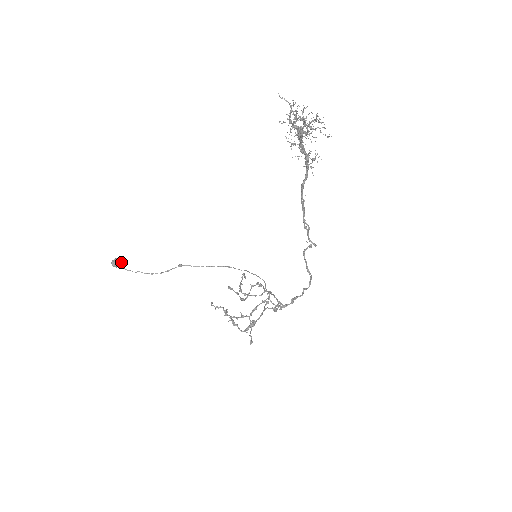
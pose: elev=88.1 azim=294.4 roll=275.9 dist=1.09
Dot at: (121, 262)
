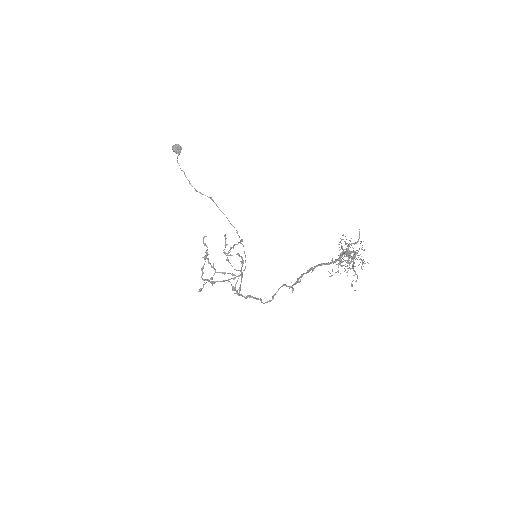
Dot at: (180, 152)
